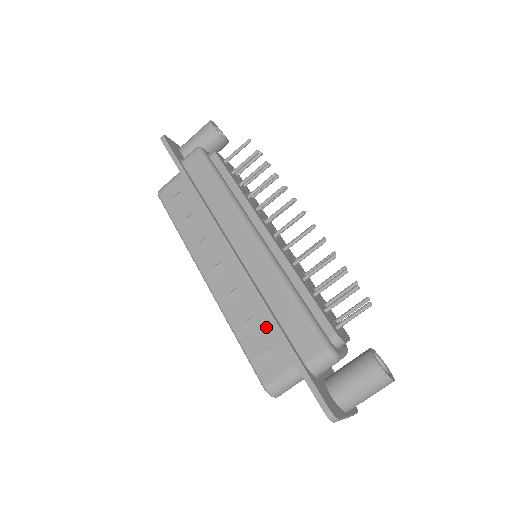
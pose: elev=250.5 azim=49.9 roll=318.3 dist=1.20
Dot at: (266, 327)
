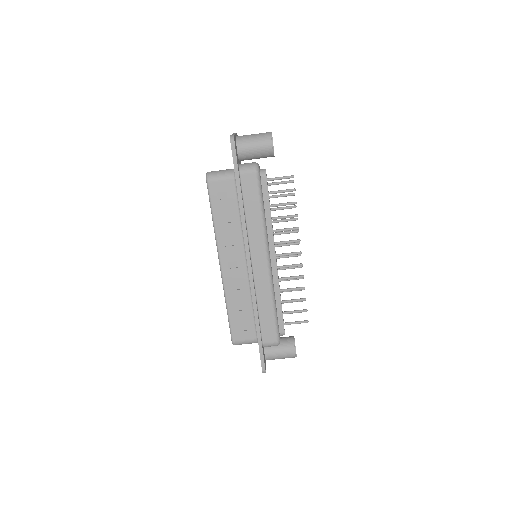
Dot at: (249, 314)
